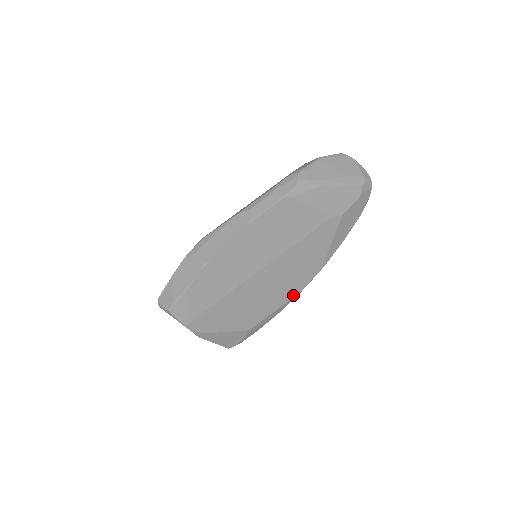
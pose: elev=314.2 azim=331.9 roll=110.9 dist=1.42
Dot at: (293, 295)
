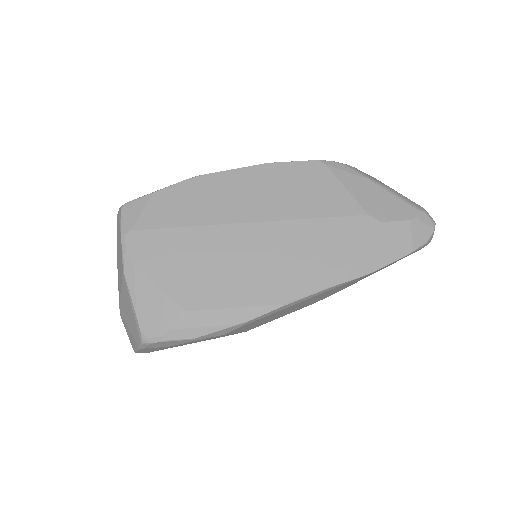
Dot at: (272, 300)
